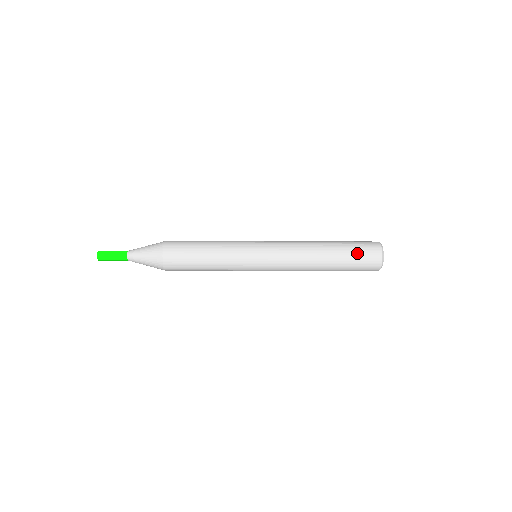
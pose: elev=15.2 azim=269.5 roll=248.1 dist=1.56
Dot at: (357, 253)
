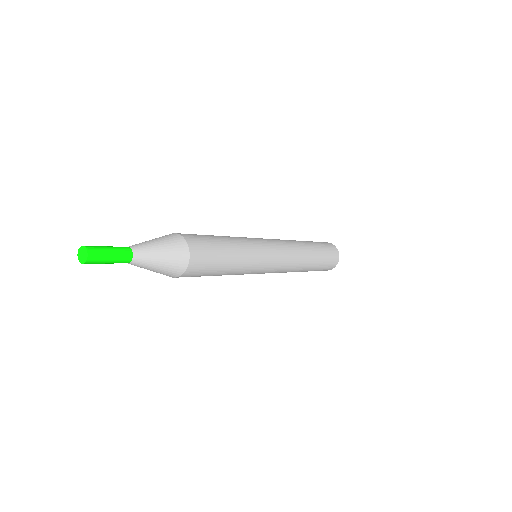
Dot at: (323, 268)
